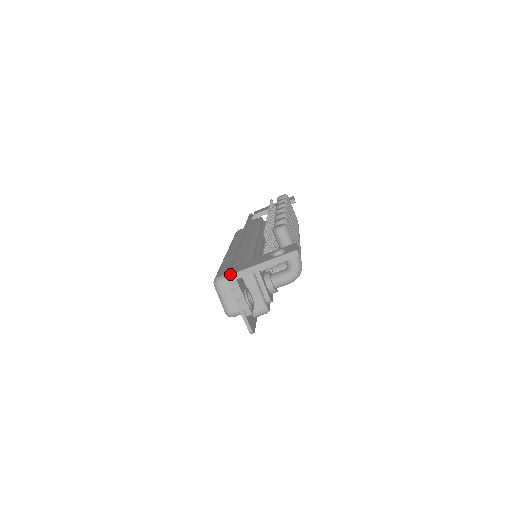
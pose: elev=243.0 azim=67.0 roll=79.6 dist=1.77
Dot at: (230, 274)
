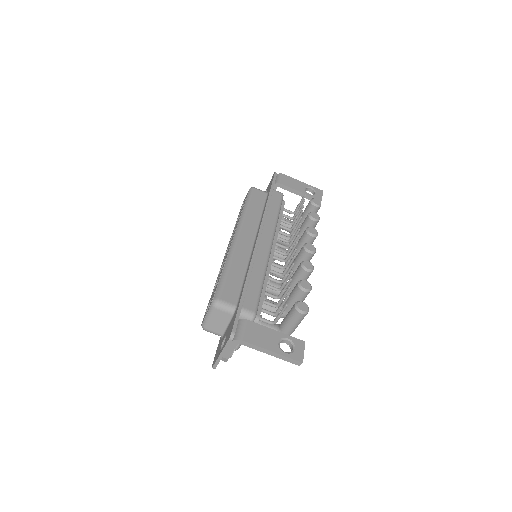
Dot at: (236, 328)
